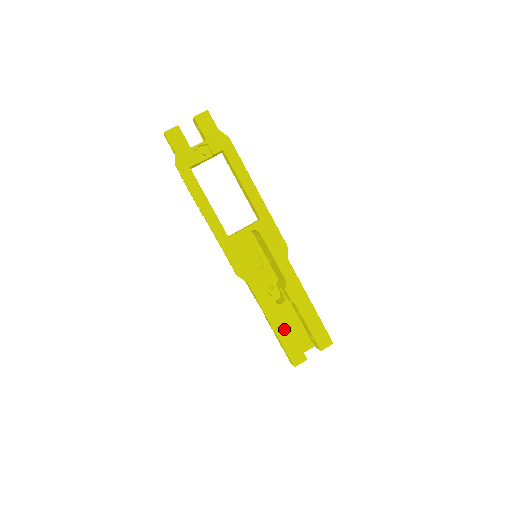
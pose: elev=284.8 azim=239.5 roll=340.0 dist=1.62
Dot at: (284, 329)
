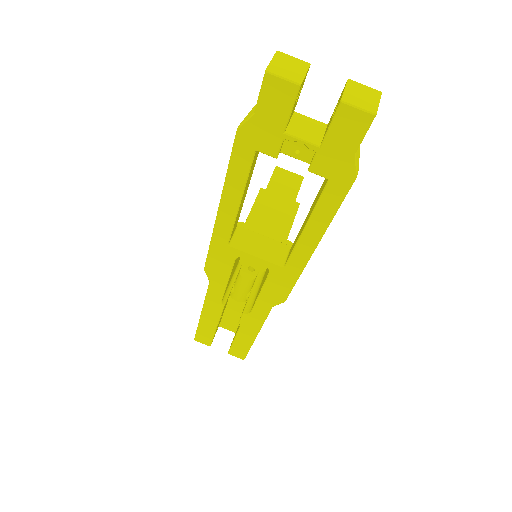
Dot at: (210, 324)
